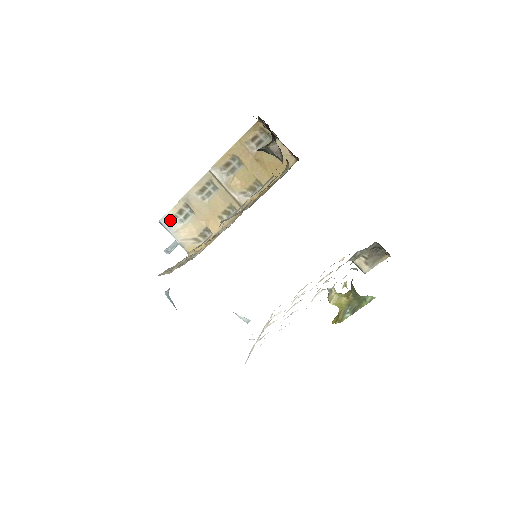
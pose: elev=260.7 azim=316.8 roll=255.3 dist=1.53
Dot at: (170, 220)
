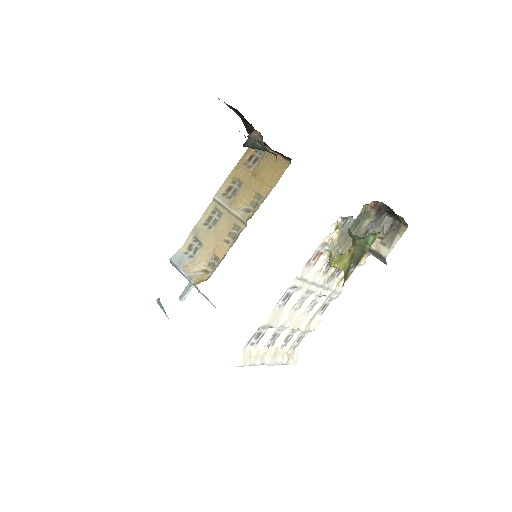
Dot at: (180, 257)
